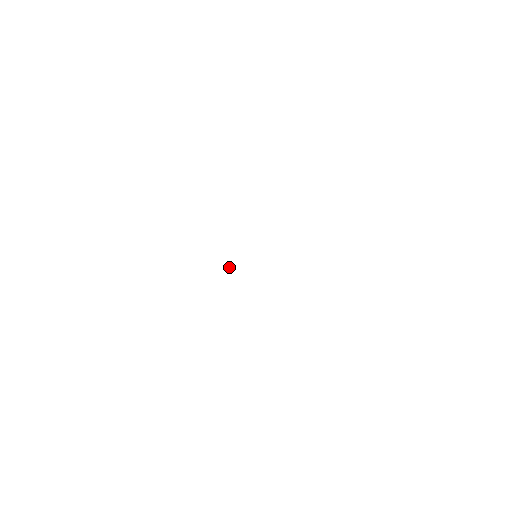
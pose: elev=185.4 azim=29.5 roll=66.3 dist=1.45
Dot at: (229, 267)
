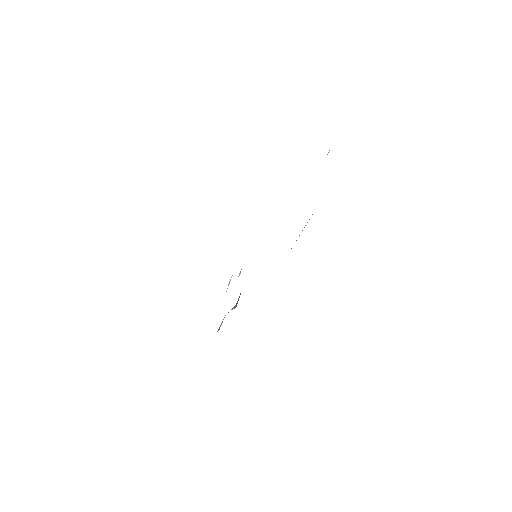
Dot at: occluded
